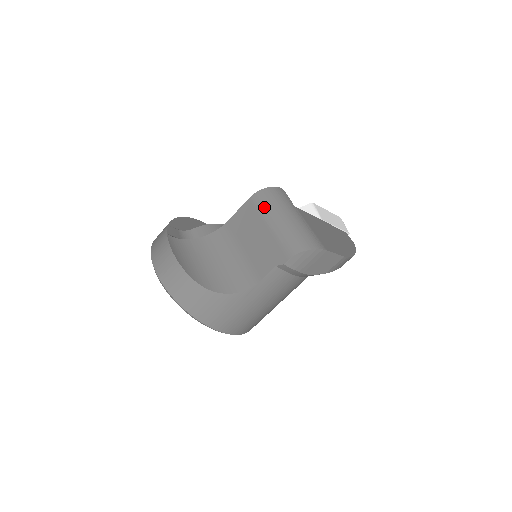
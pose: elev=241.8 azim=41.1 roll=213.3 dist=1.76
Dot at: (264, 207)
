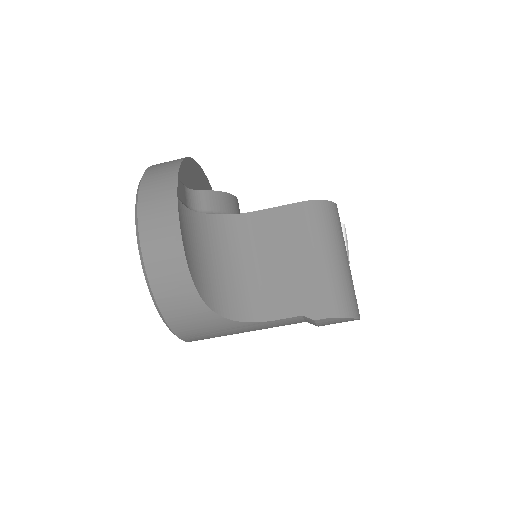
Dot at: (316, 229)
